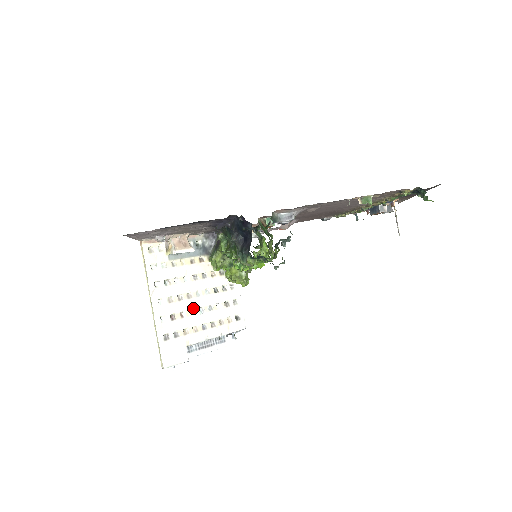
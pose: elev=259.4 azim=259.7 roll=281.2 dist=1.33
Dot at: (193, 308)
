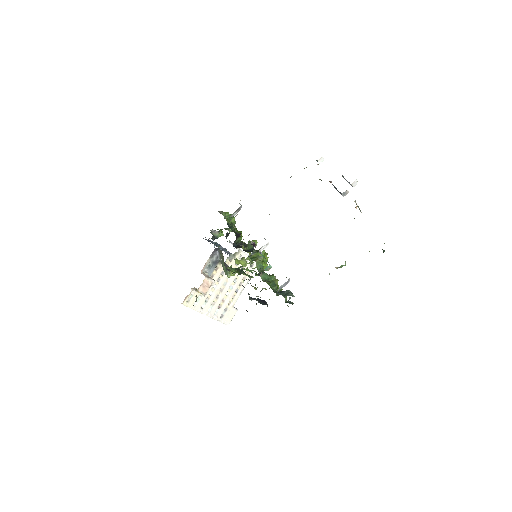
Dot at: (226, 292)
